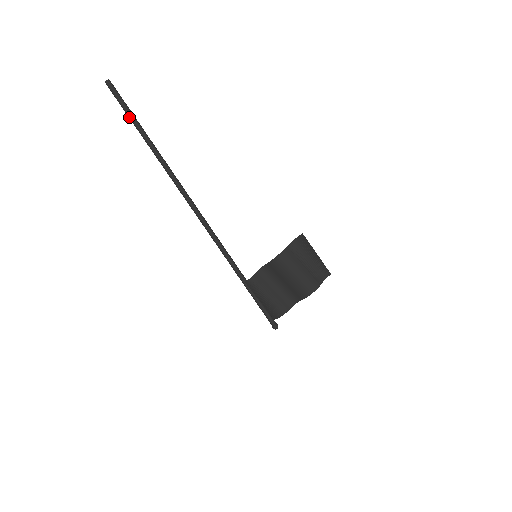
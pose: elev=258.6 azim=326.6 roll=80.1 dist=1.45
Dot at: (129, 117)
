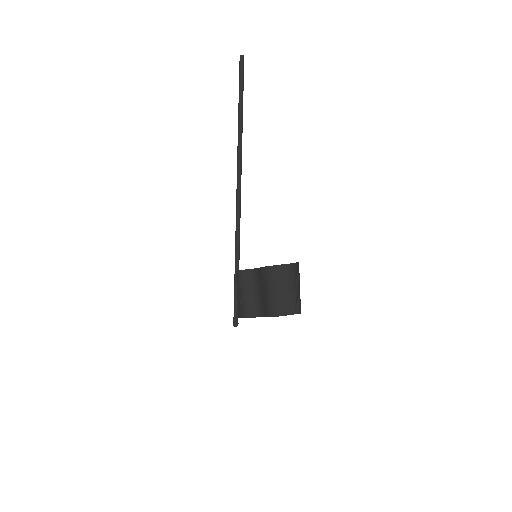
Dot at: (239, 90)
